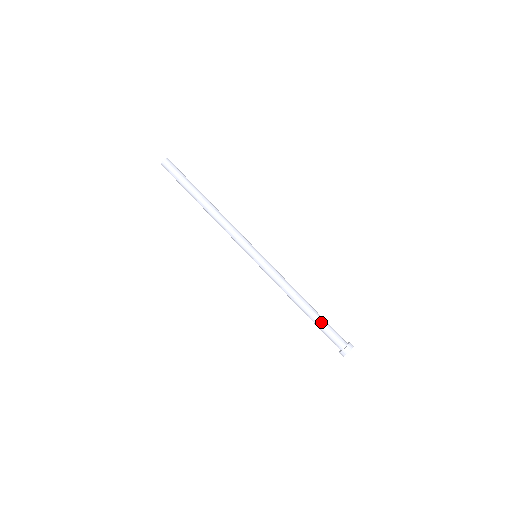
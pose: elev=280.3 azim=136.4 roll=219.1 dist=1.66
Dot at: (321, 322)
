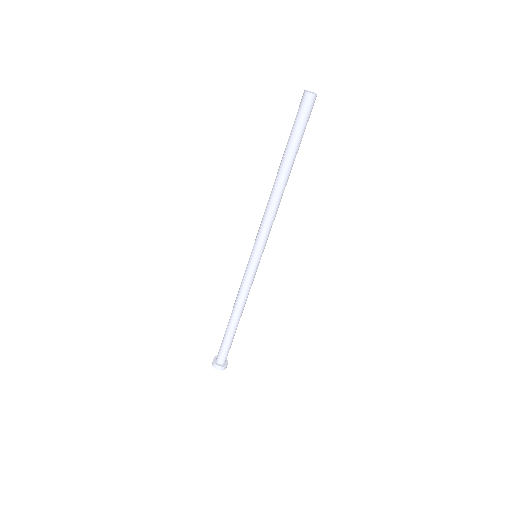
Dot at: (228, 339)
